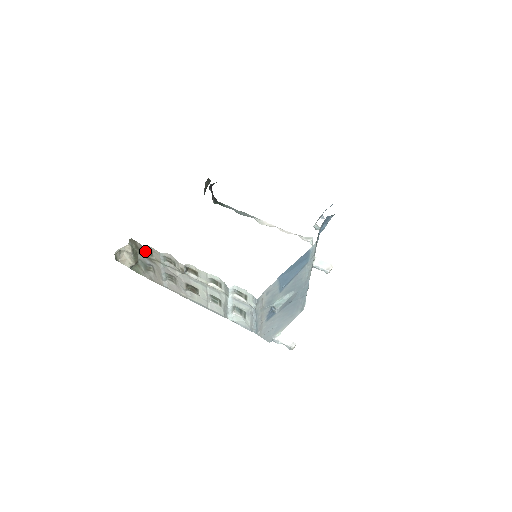
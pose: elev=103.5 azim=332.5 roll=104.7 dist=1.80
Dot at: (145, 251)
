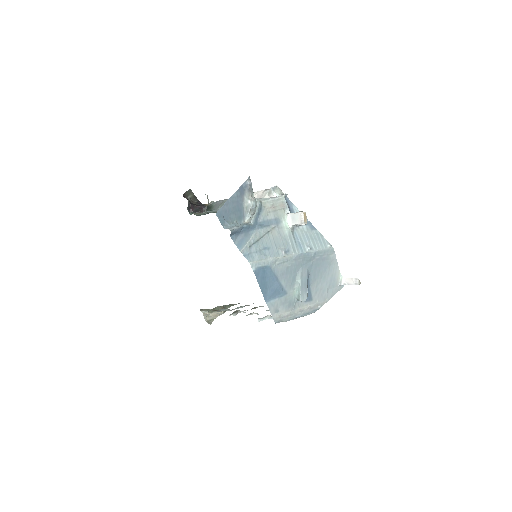
Dot at: occluded
